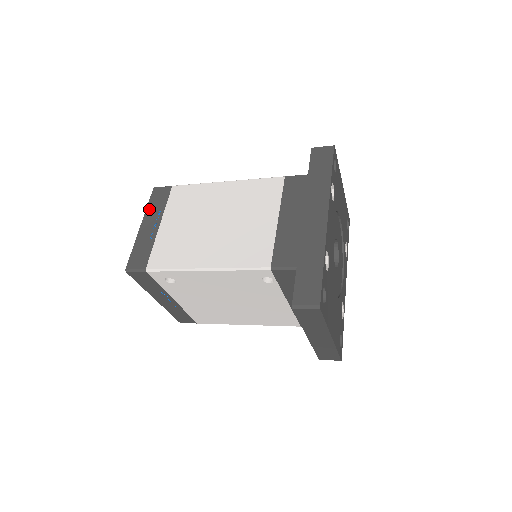
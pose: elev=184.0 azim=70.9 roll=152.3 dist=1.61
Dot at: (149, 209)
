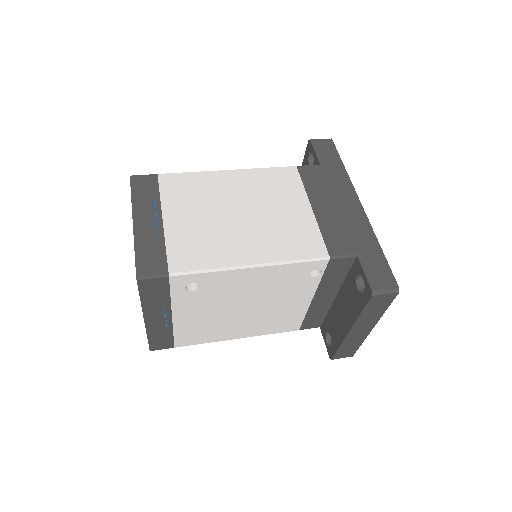
Dot at: (136, 201)
